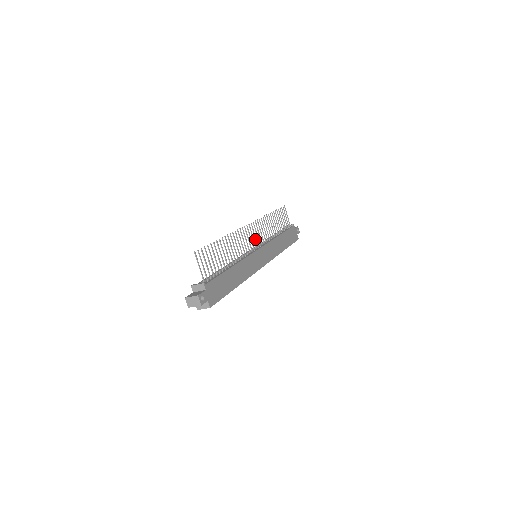
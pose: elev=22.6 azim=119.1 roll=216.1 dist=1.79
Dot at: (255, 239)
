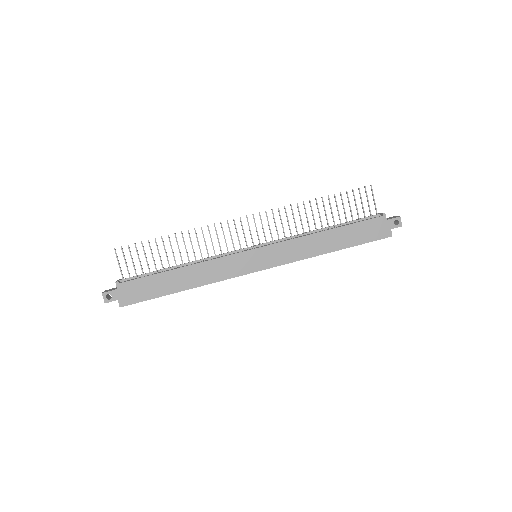
Dot at: (257, 235)
